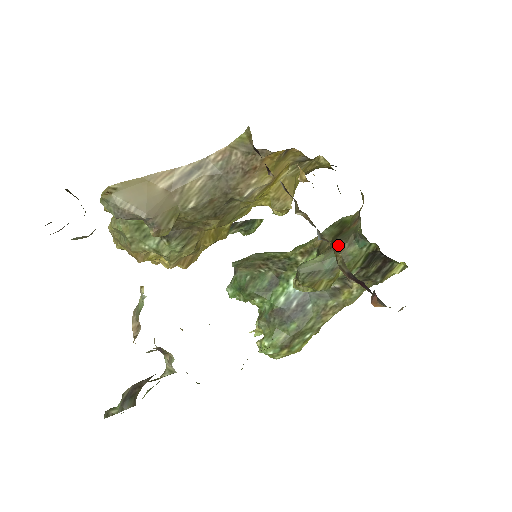
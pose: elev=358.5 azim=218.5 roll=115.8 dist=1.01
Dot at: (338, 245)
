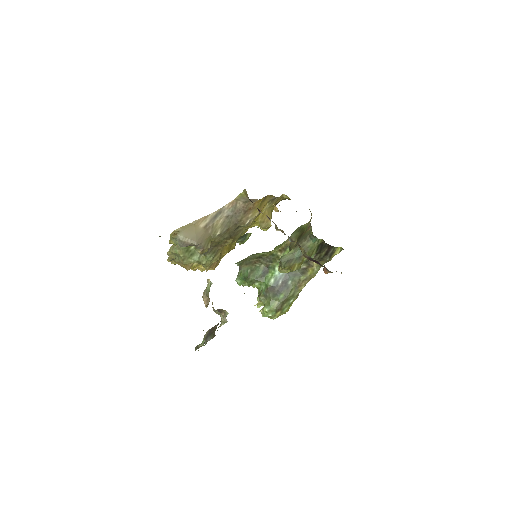
Dot at: (301, 243)
